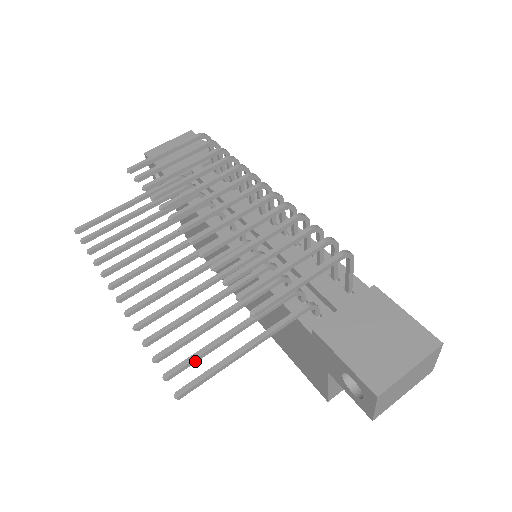
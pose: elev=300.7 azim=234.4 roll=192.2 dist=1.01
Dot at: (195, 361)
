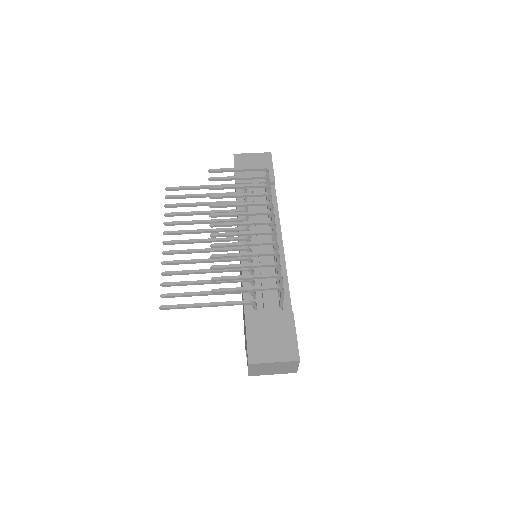
Dot at: (179, 296)
